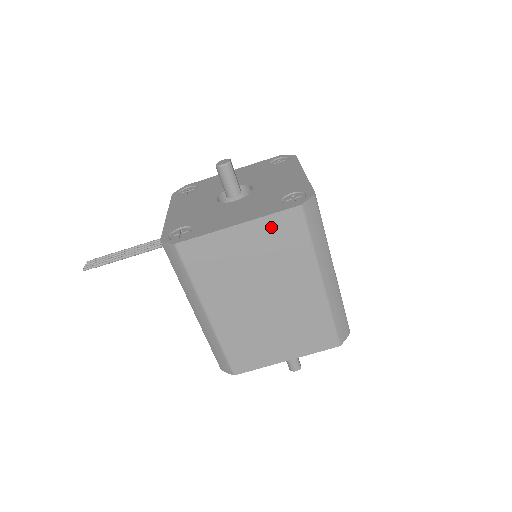
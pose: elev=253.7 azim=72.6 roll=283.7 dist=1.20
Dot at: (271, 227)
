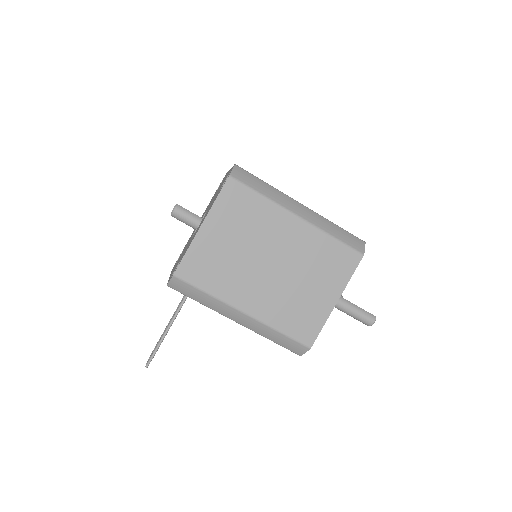
Dot at: (224, 208)
